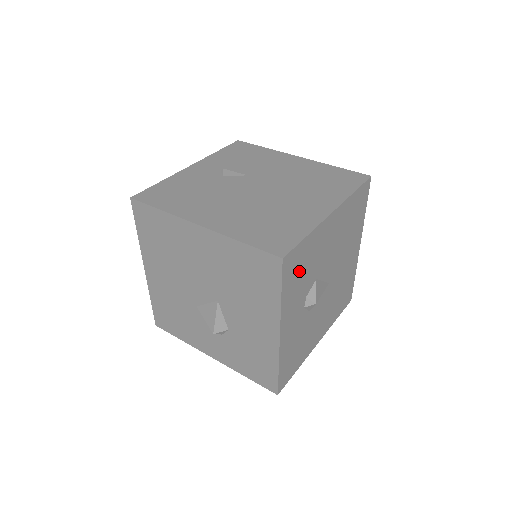
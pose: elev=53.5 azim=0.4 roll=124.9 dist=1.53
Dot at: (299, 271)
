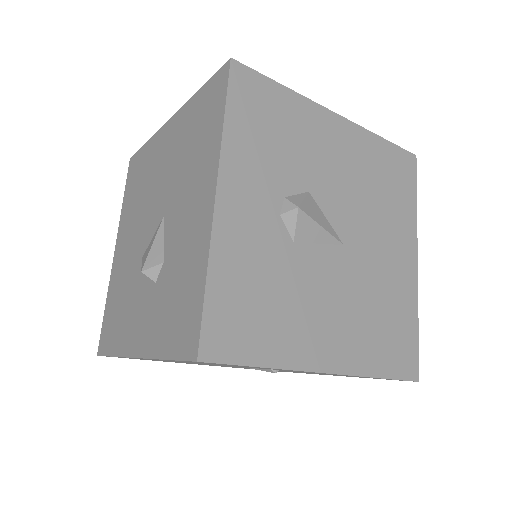
Dot at: (266, 124)
